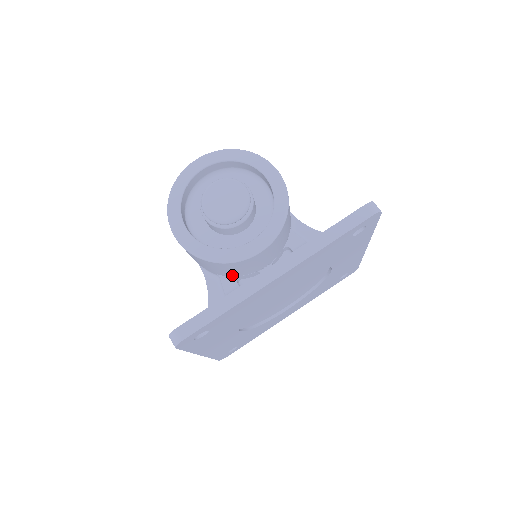
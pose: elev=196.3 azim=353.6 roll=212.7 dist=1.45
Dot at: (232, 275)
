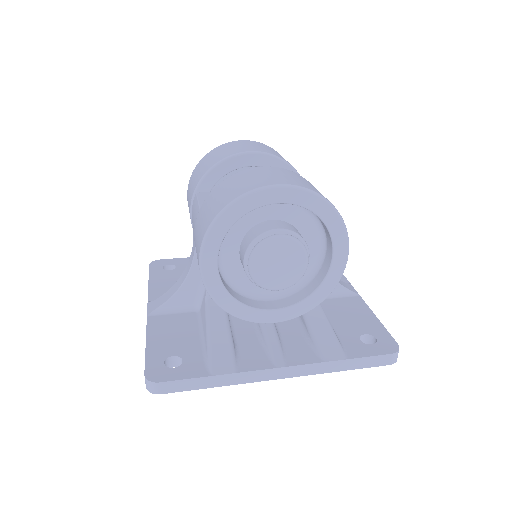
Dot at: occluded
